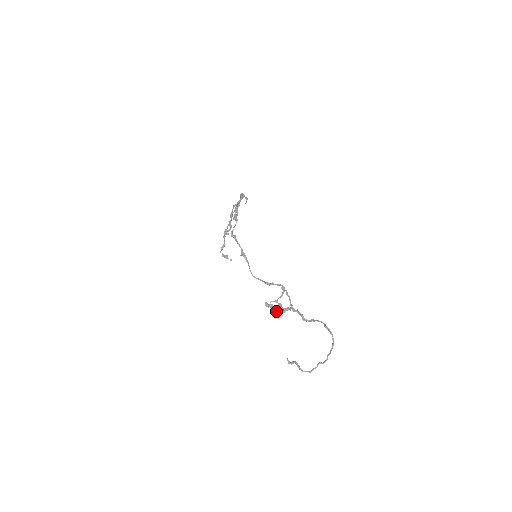
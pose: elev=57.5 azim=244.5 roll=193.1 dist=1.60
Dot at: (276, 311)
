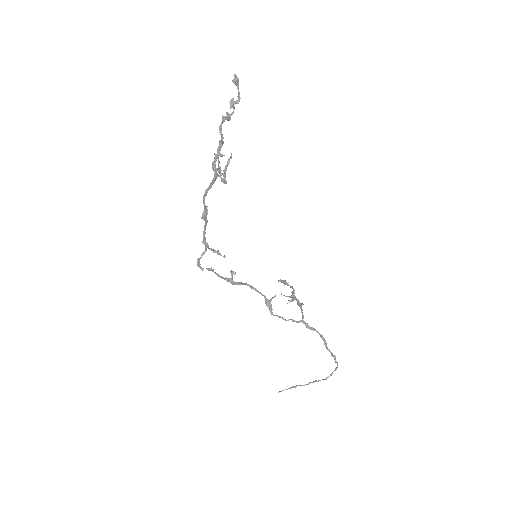
Dot at: (292, 292)
